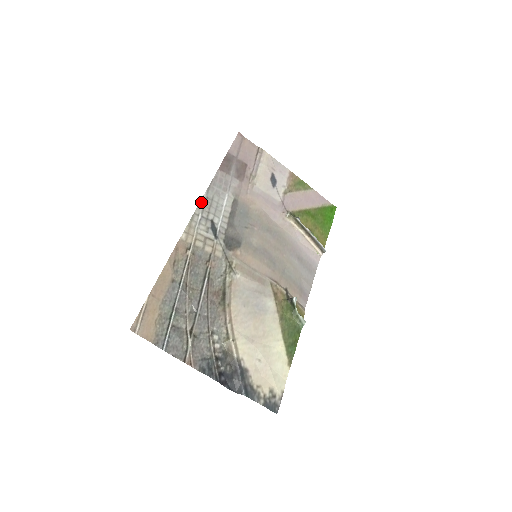
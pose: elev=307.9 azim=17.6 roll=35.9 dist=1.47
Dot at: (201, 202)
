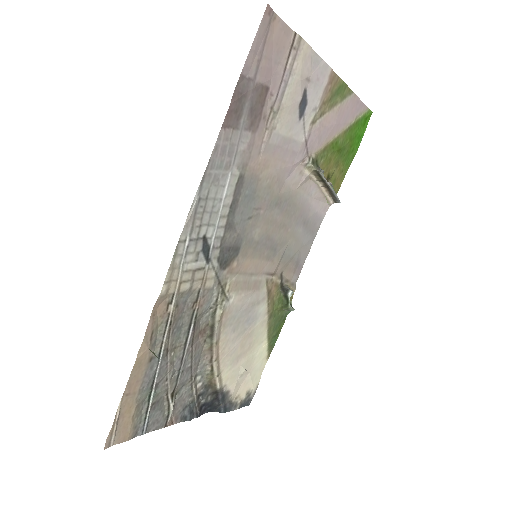
Dot at: (190, 215)
